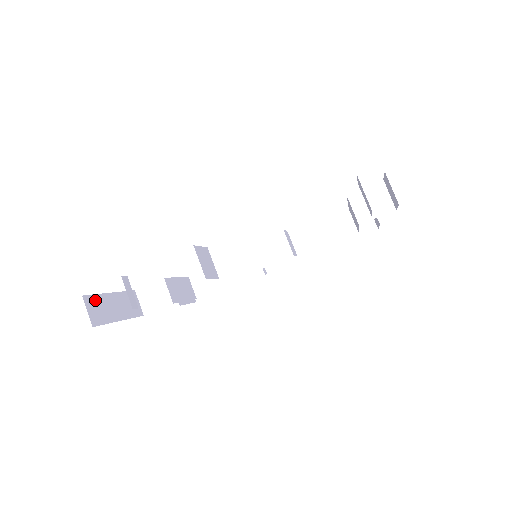
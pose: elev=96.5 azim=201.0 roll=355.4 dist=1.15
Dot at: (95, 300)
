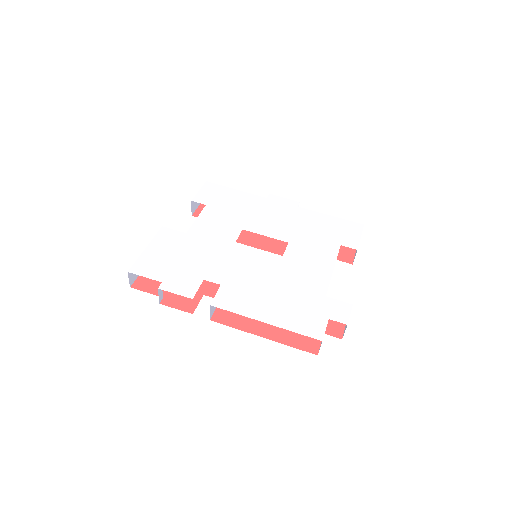
Dot at: occluded
